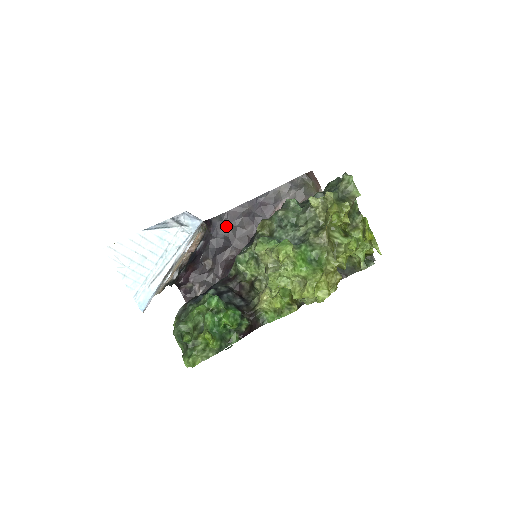
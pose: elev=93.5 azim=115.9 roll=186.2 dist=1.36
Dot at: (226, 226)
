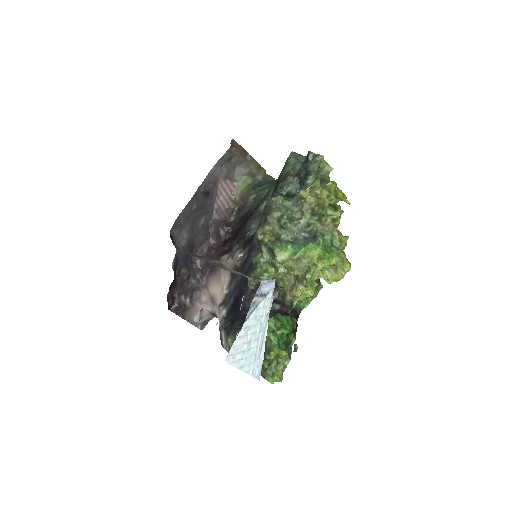
Dot at: (183, 231)
